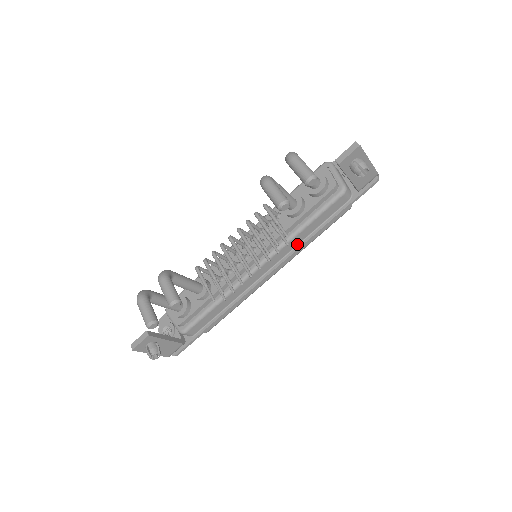
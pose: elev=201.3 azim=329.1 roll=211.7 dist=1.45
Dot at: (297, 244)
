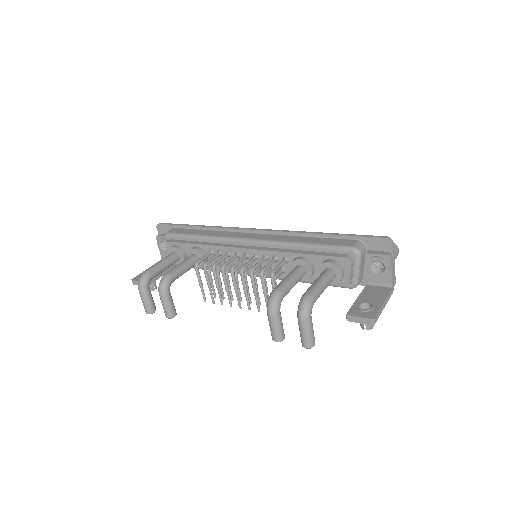
Dot at: occluded
